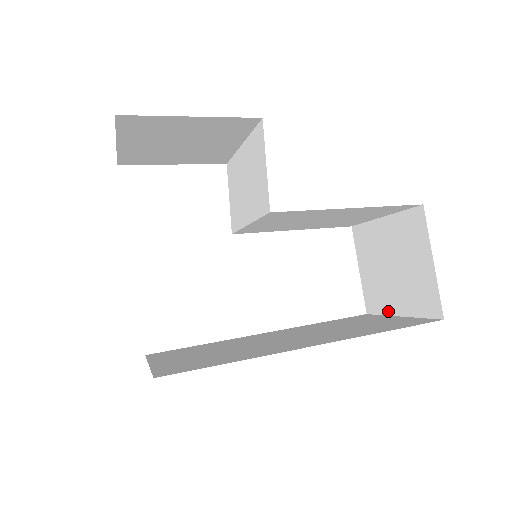
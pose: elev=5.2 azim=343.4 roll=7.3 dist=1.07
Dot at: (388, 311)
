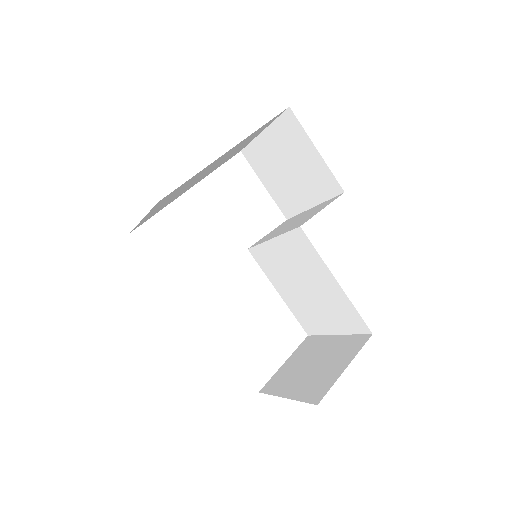
Dot at: (279, 393)
